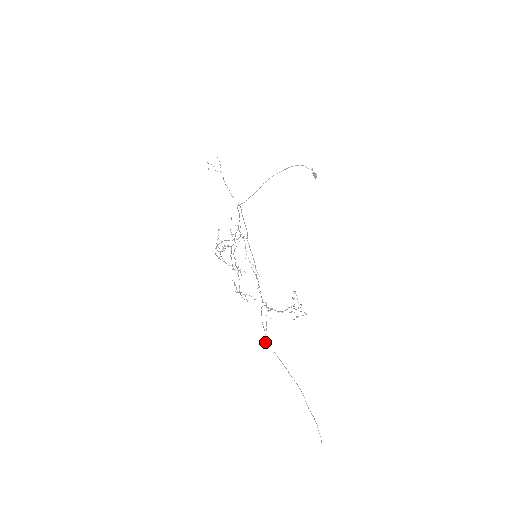
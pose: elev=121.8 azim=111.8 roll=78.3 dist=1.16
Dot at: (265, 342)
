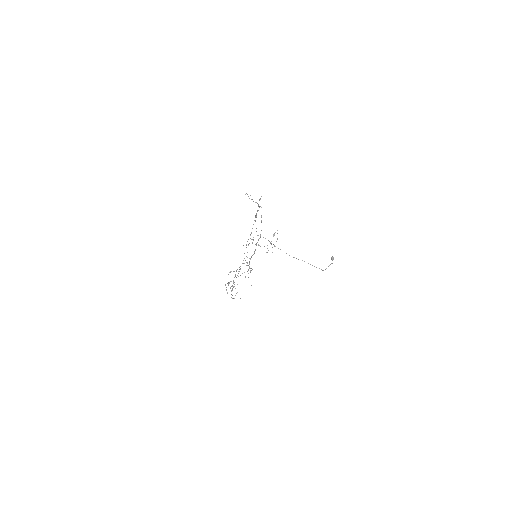
Dot at: occluded
